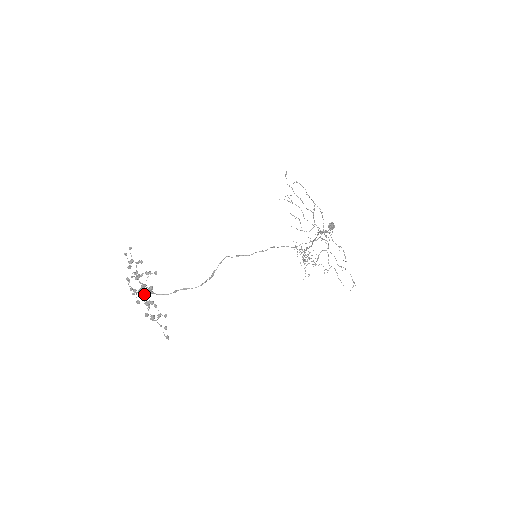
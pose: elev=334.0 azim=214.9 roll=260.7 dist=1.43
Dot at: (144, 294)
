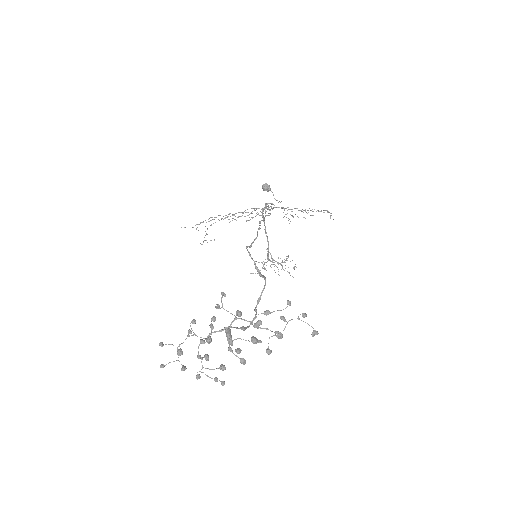
Dot at: (236, 349)
